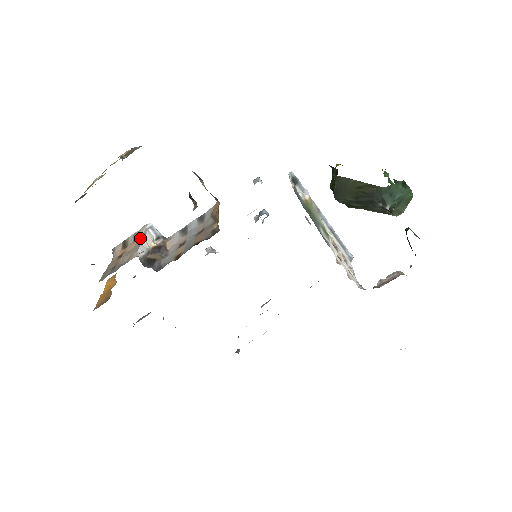
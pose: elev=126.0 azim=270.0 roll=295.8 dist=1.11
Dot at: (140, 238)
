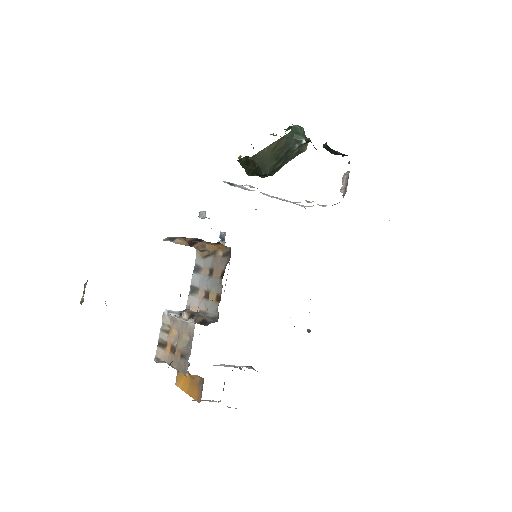
Dot at: (173, 323)
